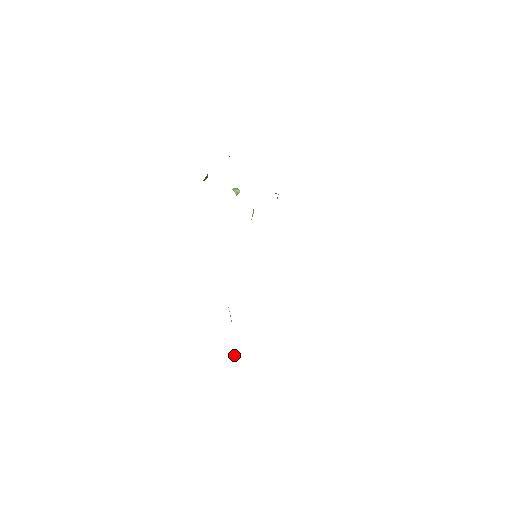
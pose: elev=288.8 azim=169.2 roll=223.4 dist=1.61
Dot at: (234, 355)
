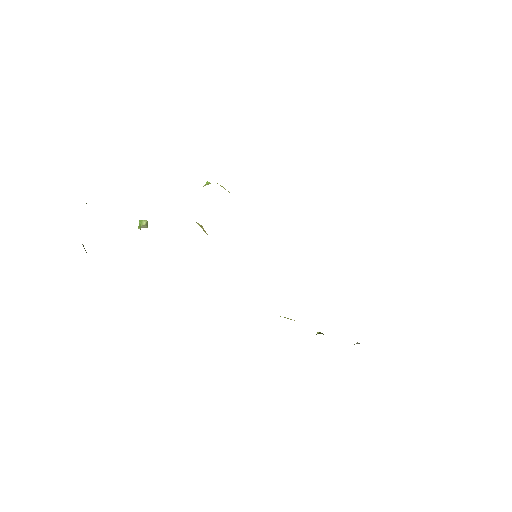
Dot at: occluded
